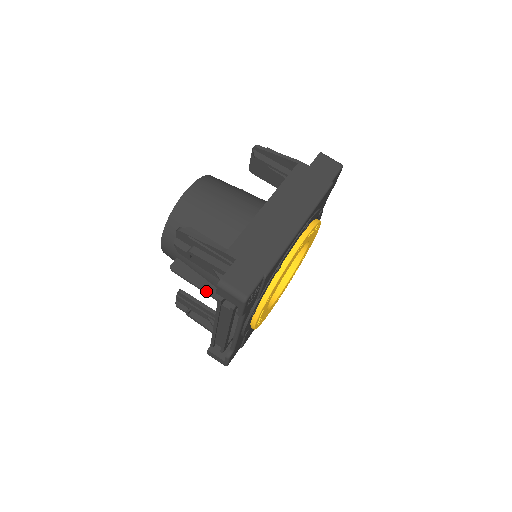
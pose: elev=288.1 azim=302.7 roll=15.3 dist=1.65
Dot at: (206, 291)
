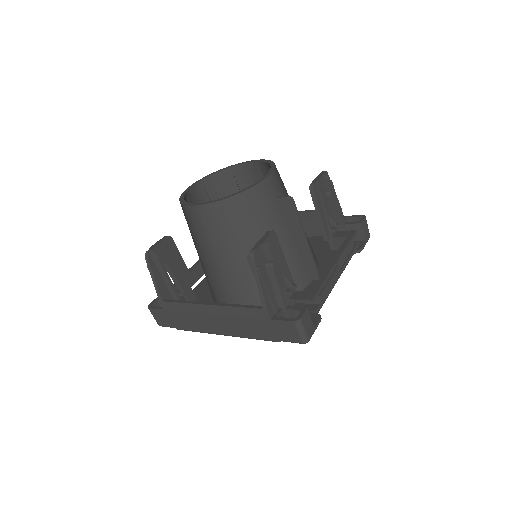
Dot at: occluded
